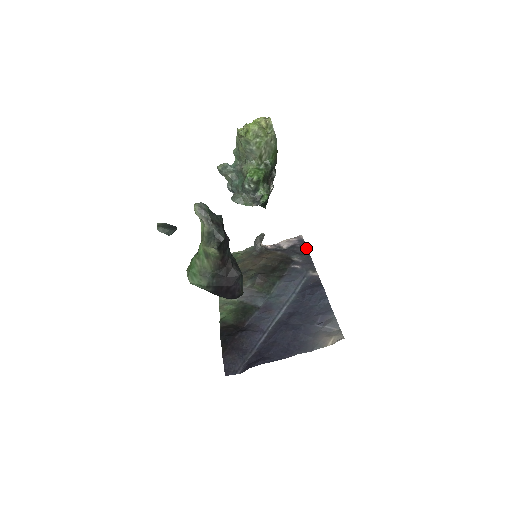
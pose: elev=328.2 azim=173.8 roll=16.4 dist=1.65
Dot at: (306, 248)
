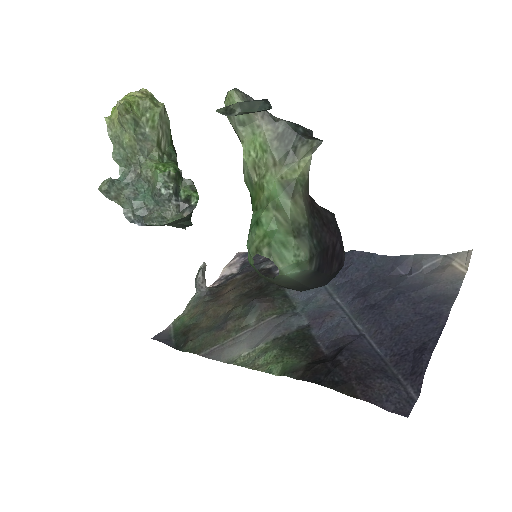
Dot at: occluded
